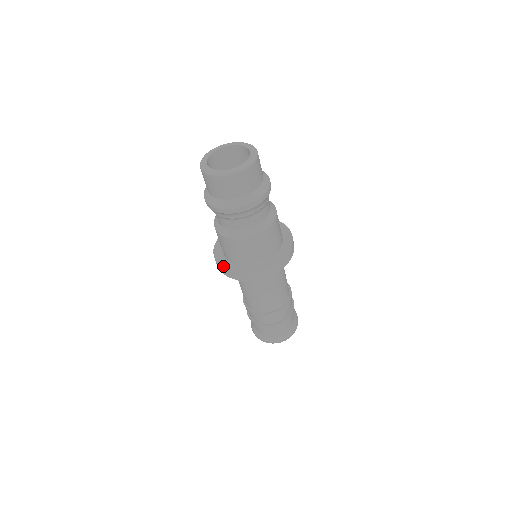
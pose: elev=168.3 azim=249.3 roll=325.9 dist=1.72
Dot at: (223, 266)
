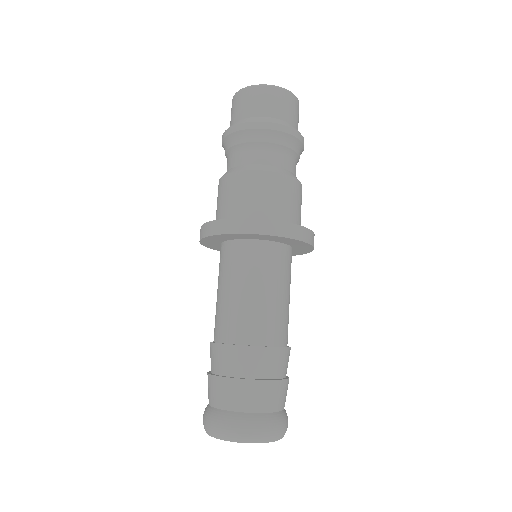
Dot at: (238, 218)
